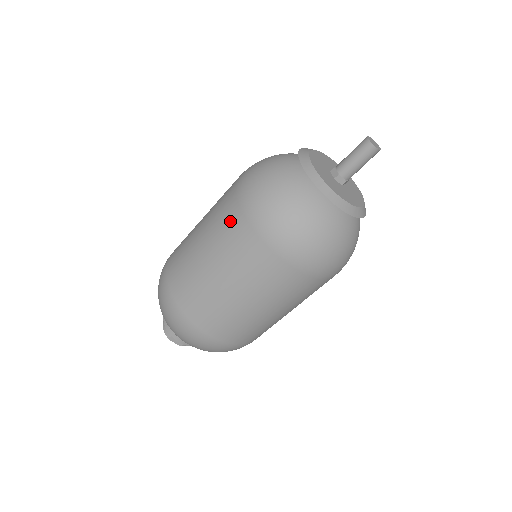
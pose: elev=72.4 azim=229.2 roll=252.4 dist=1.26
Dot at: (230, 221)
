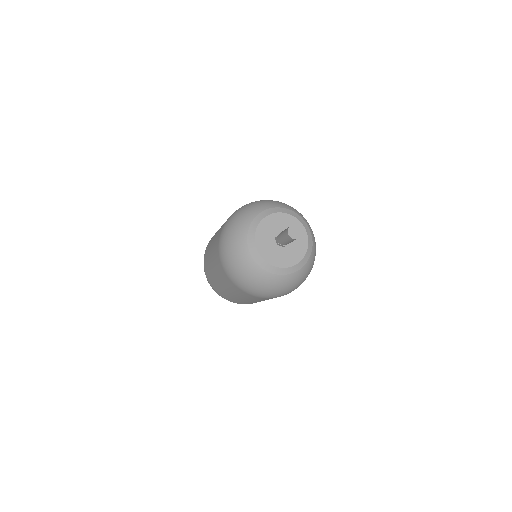
Dot at: (218, 265)
